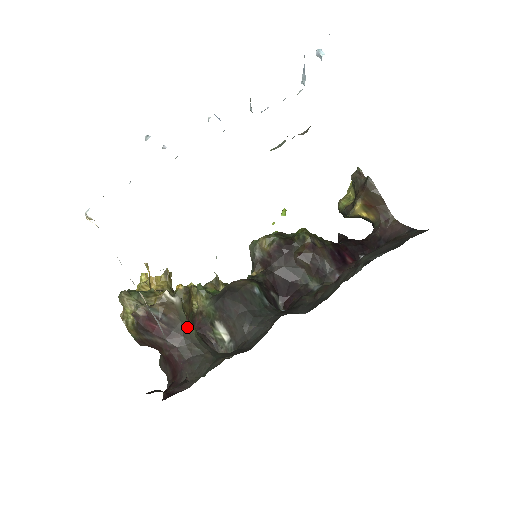
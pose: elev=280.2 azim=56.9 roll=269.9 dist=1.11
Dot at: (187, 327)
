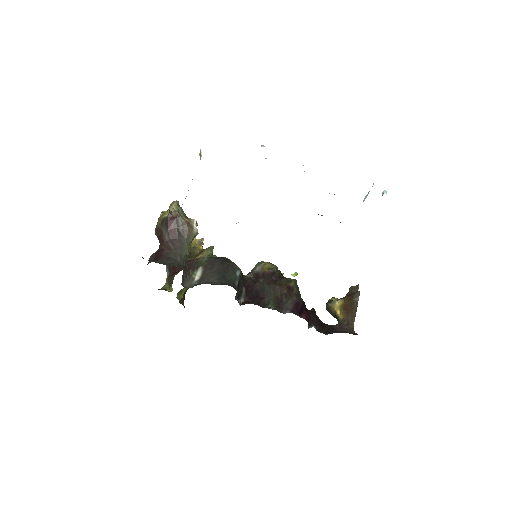
Dot at: (186, 246)
